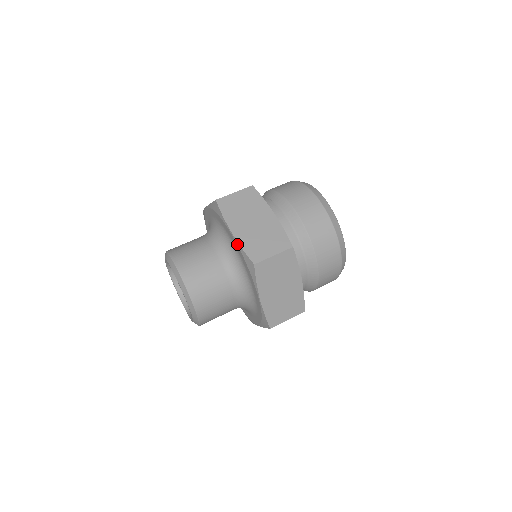
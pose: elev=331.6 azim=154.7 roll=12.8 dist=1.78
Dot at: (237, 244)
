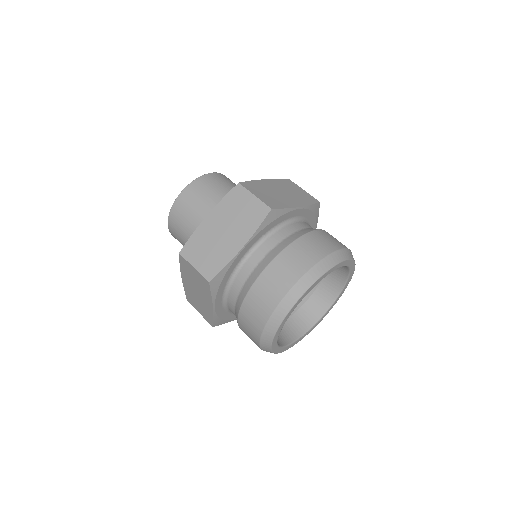
Dot at: occluded
